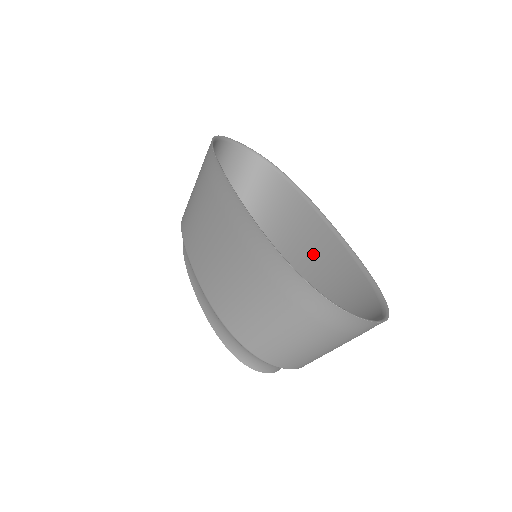
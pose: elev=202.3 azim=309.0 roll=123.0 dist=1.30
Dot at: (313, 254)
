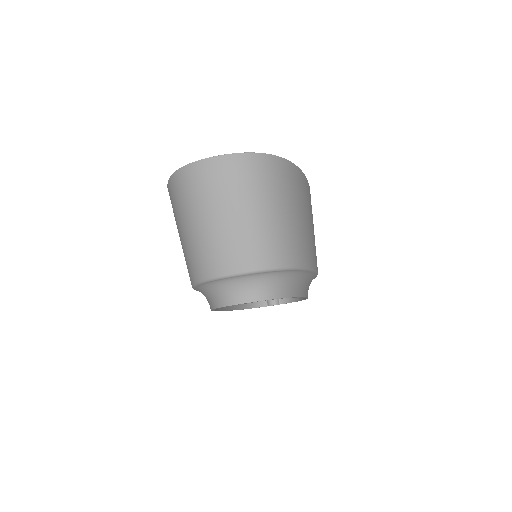
Dot at: occluded
